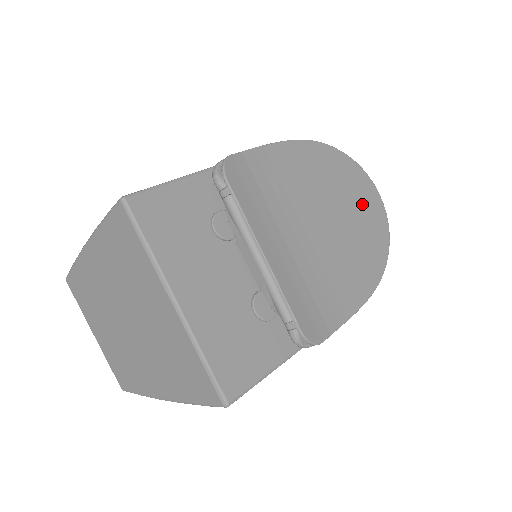
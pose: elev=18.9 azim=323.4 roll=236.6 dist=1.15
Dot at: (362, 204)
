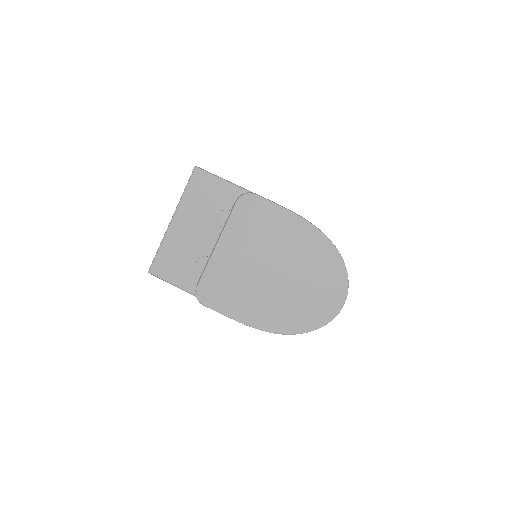
Dot at: (318, 295)
